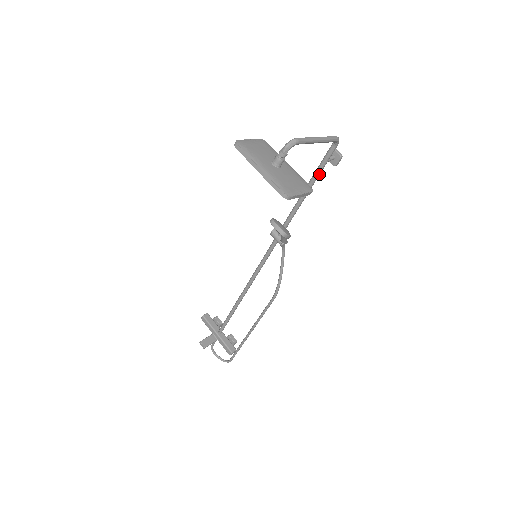
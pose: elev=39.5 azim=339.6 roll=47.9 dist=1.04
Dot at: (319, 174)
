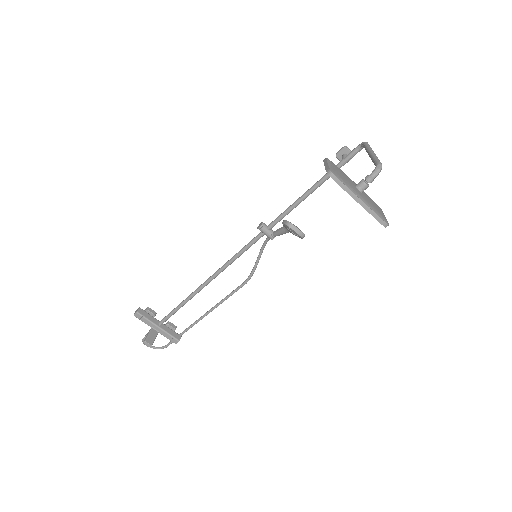
Dot at: occluded
